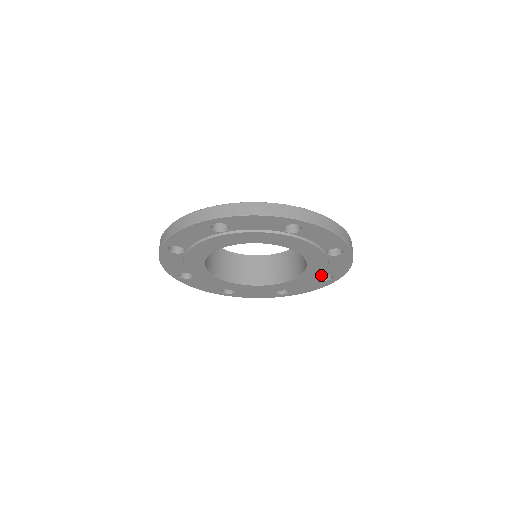
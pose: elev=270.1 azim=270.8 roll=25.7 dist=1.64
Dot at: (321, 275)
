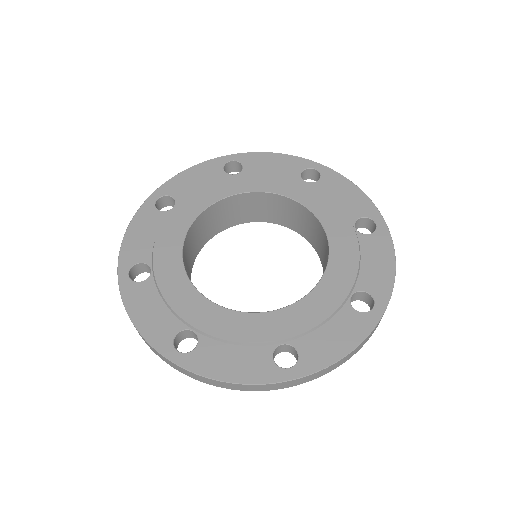
Dot at: (353, 292)
